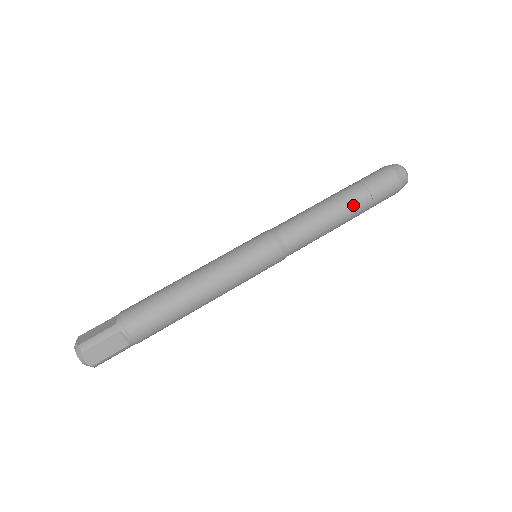
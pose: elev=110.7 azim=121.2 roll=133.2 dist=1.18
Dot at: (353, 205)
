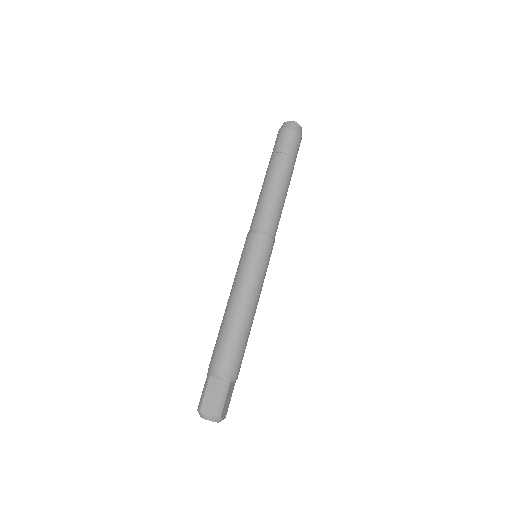
Dot at: (274, 168)
